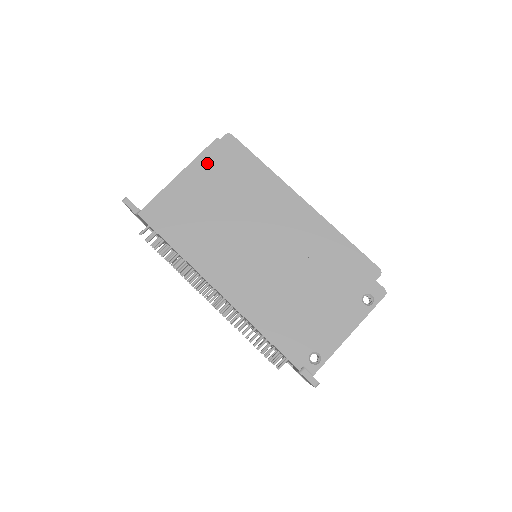
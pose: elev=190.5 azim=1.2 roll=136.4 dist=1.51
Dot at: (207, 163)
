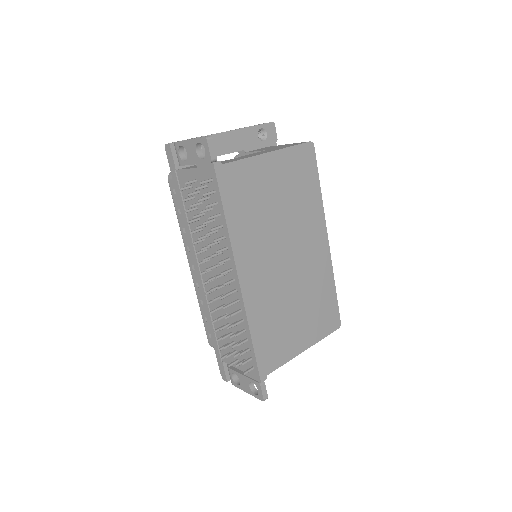
Dot at: (287, 157)
